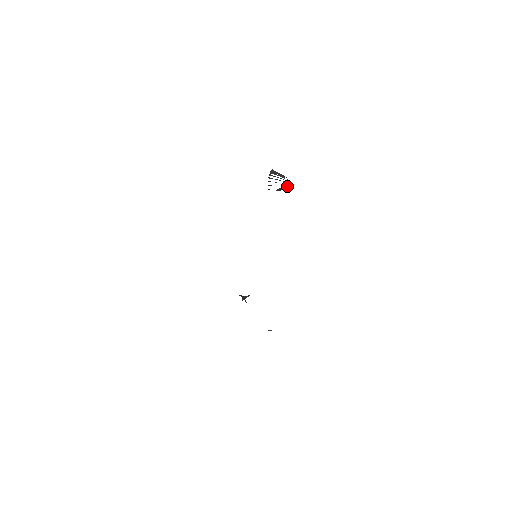
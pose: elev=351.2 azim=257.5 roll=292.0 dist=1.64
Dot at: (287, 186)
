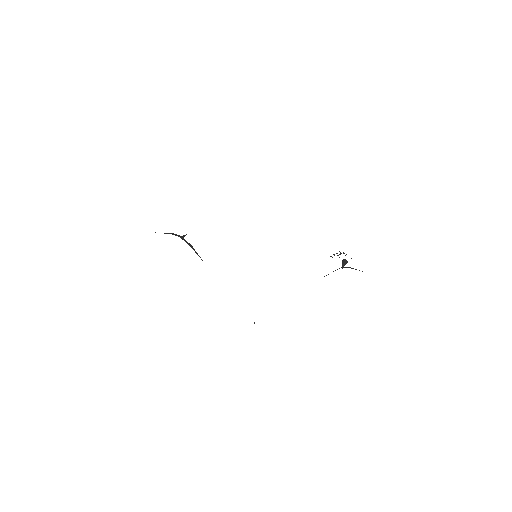
Dot at: occluded
